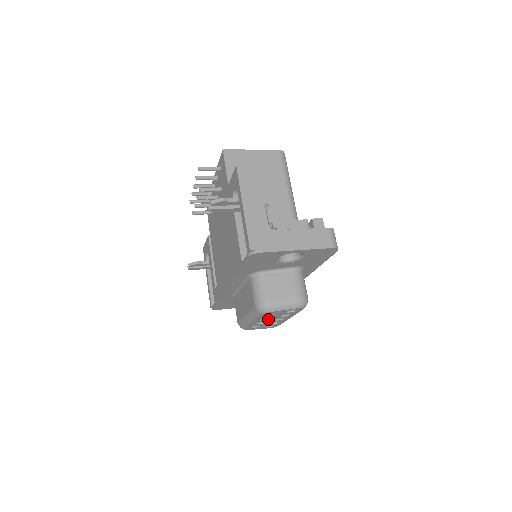
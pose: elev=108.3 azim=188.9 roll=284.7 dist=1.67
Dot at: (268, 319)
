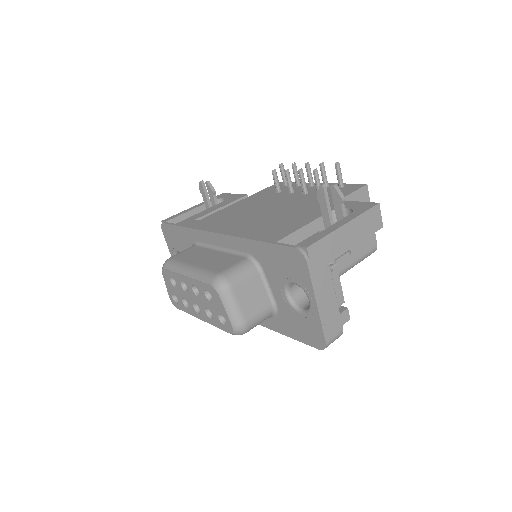
Dot at: (196, 294)
